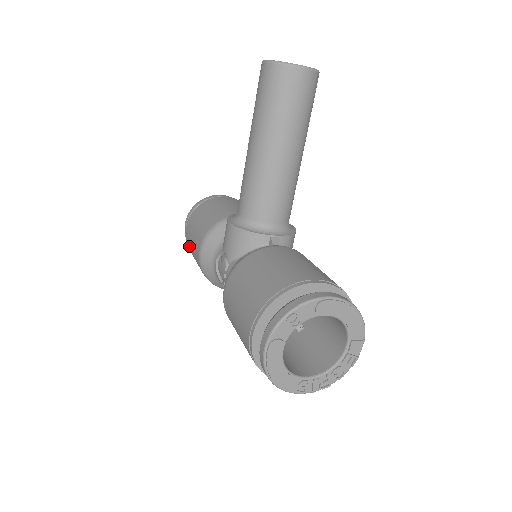
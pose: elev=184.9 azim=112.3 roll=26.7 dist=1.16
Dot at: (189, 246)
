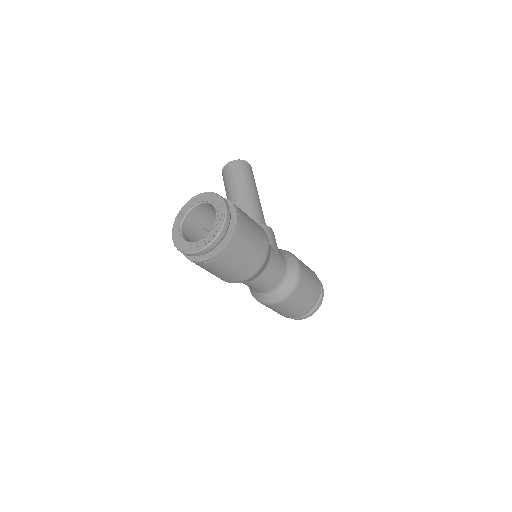
Dot at: occluded
